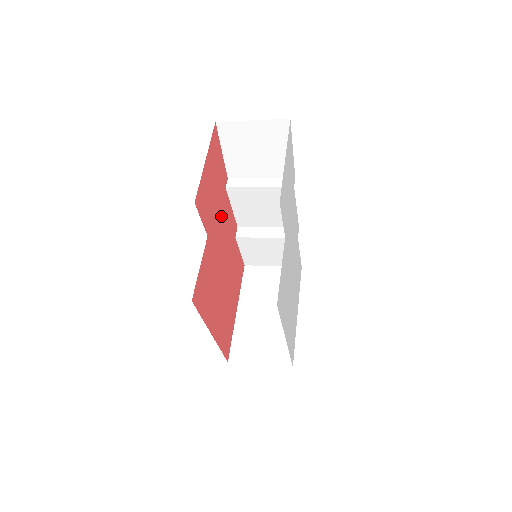
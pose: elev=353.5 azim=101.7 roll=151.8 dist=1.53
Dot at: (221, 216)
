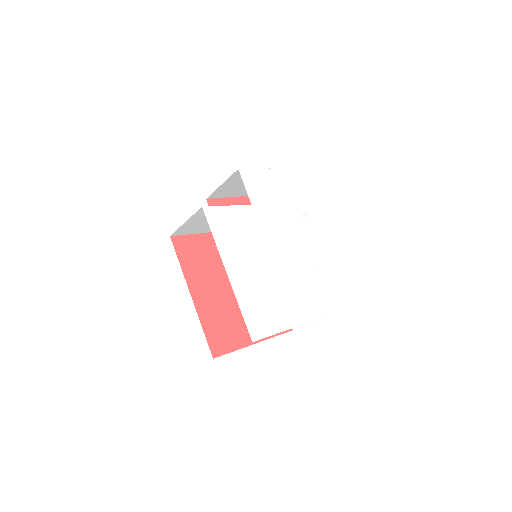
Dot at: occluded
